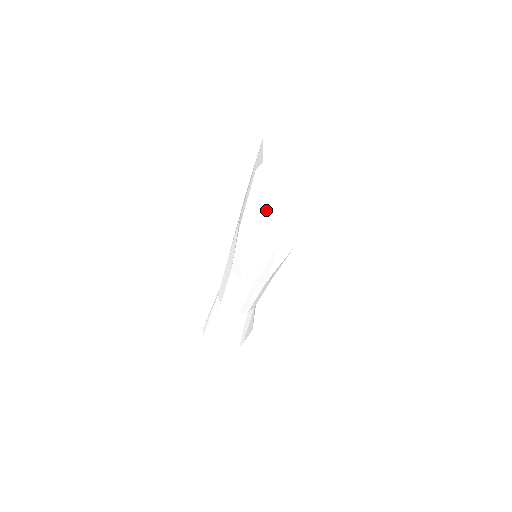
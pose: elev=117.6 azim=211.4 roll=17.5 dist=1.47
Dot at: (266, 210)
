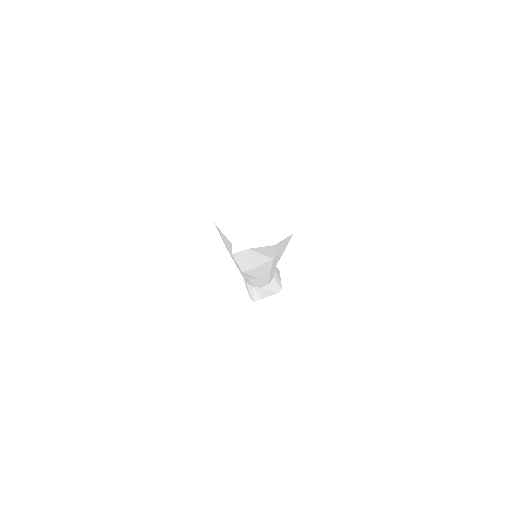
Dot at: (254, 258)
